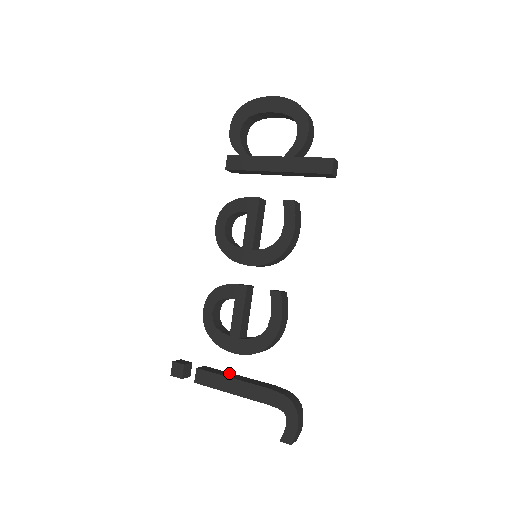
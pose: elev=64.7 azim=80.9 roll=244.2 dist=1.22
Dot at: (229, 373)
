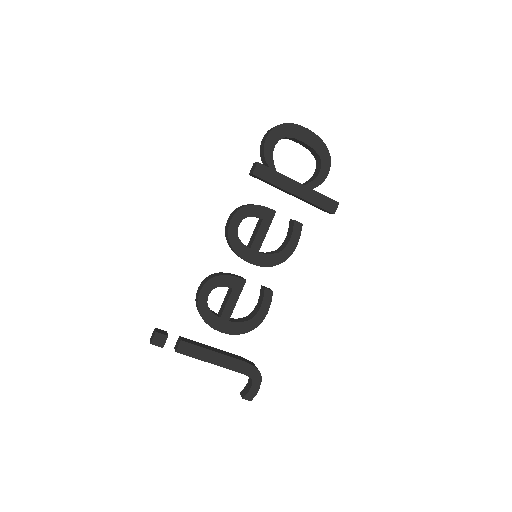
Dot at: (204, 345)
